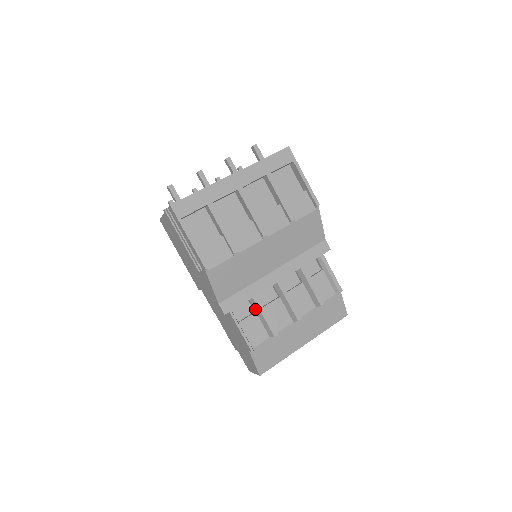
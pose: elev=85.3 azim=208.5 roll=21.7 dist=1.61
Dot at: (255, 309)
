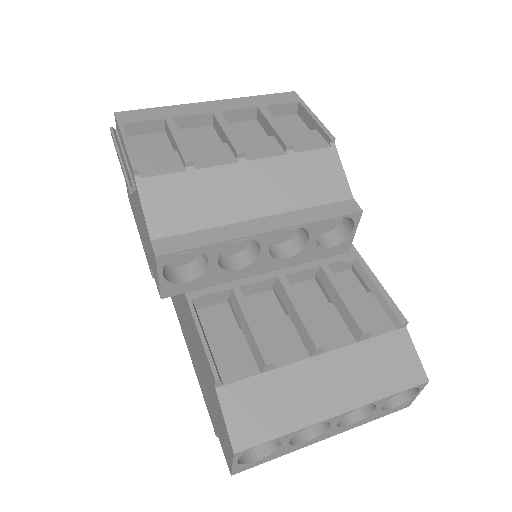
Dot at: (240, 323)
